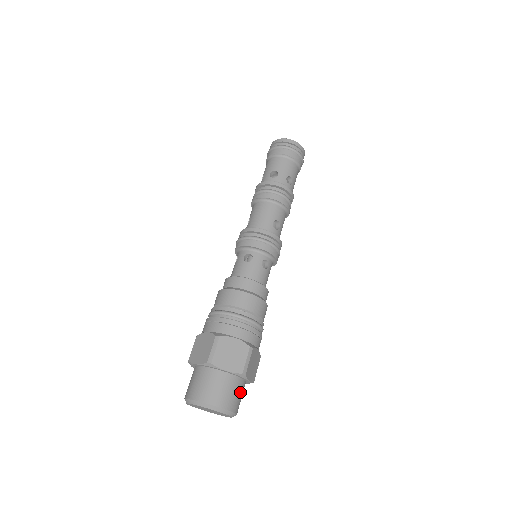
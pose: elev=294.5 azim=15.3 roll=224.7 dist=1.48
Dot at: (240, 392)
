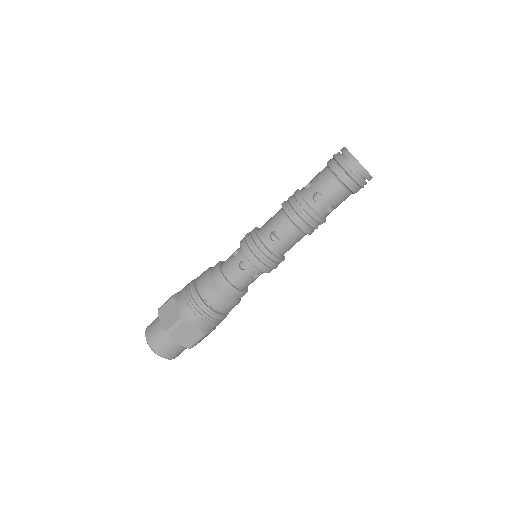
Dot at: occluded
